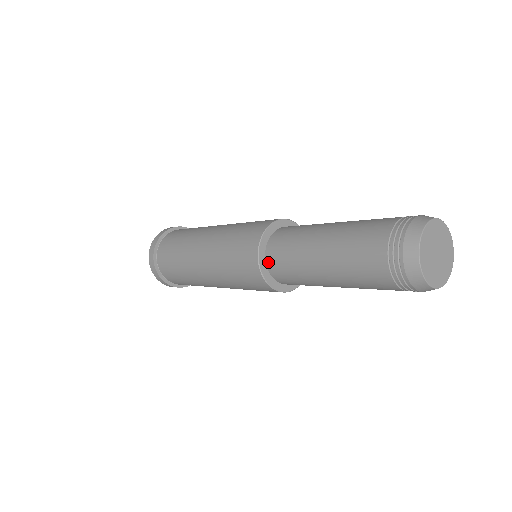
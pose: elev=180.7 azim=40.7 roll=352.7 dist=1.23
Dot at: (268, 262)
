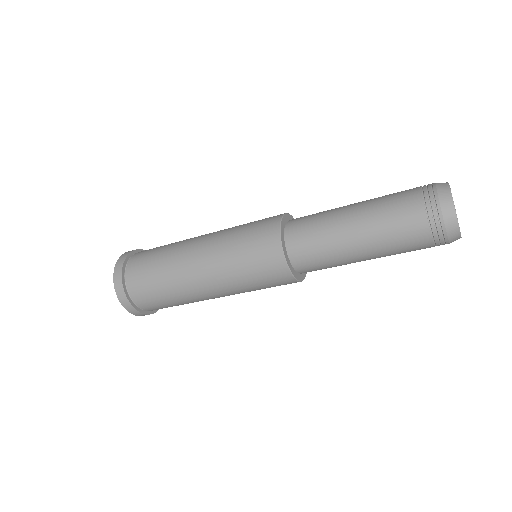
Dot at: (289, 223)
